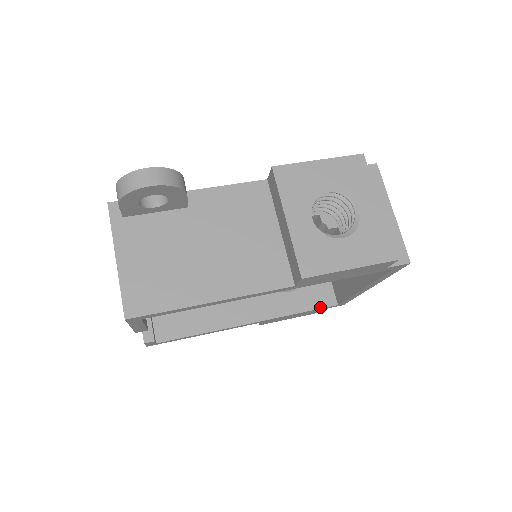
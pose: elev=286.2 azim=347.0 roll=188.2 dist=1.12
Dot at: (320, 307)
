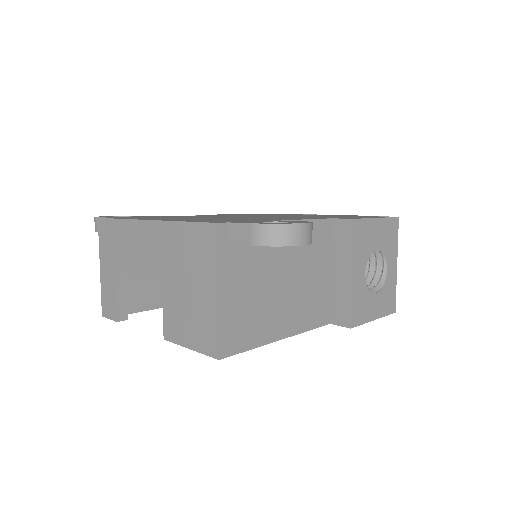
Dot at: occluded
